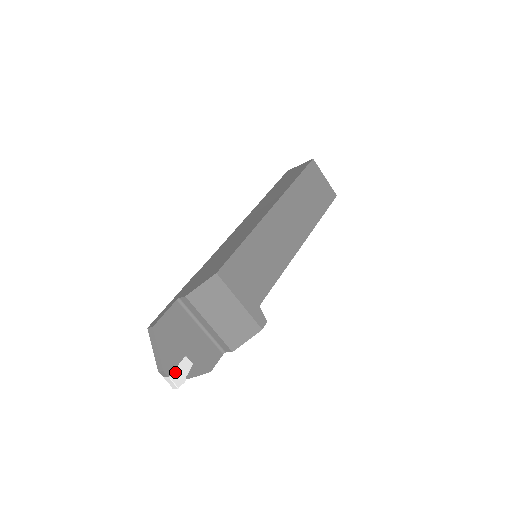
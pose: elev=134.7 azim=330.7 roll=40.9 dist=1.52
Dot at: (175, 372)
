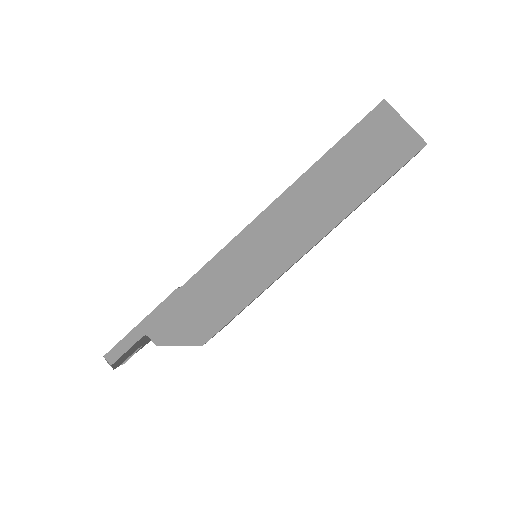
Dot at: (124, 361)
